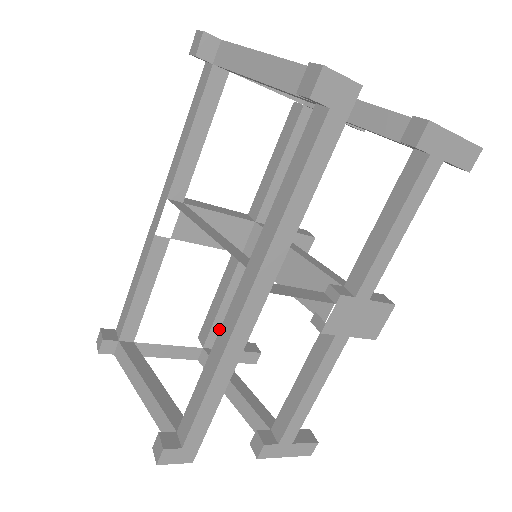
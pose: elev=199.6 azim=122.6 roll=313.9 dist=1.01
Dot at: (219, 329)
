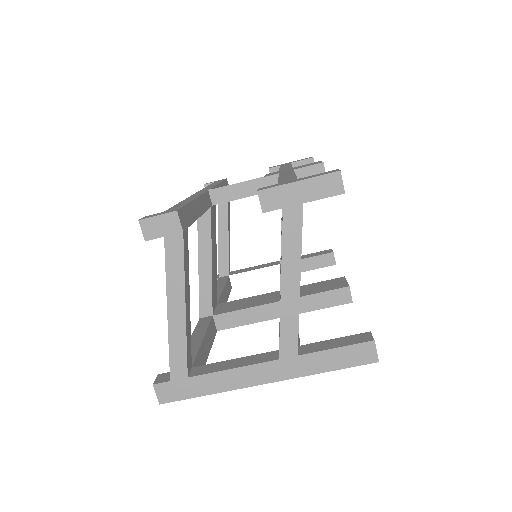
Dot at: occluded
